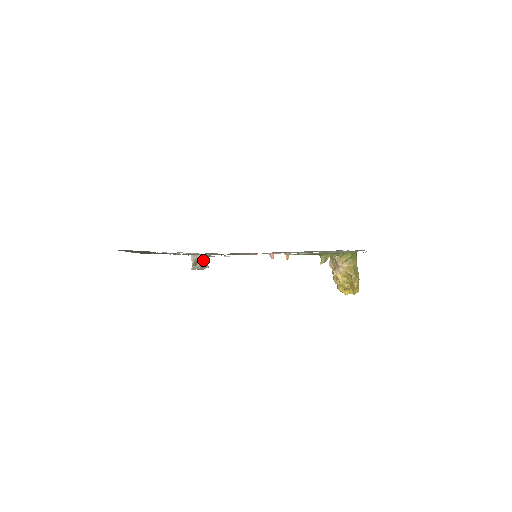
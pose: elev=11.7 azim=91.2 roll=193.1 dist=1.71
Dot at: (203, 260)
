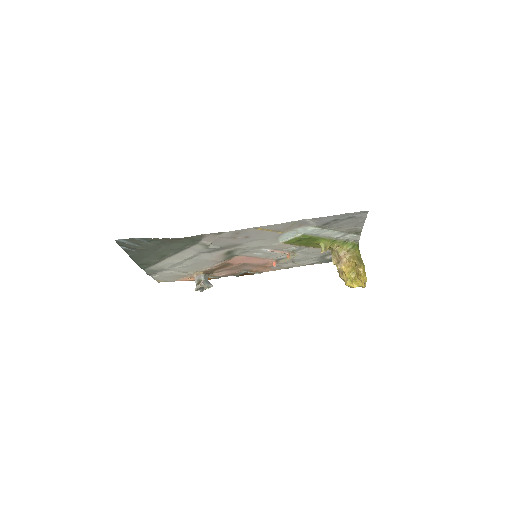
Dot at: (206, 279)
